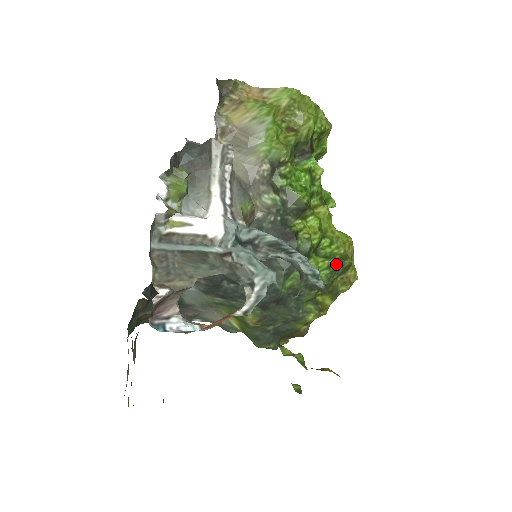
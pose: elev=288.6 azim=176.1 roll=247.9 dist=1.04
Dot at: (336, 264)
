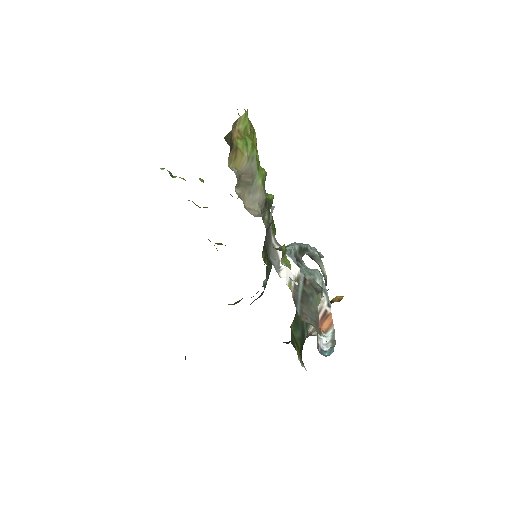
Dot at: (274, 224)
